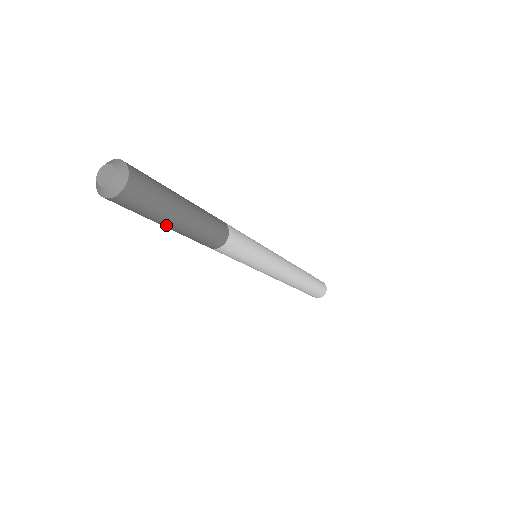
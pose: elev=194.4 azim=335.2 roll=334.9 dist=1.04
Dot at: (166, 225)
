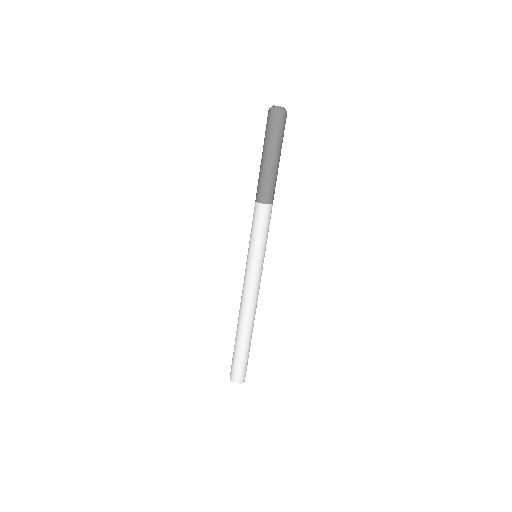
Dot at: (274, 154)
